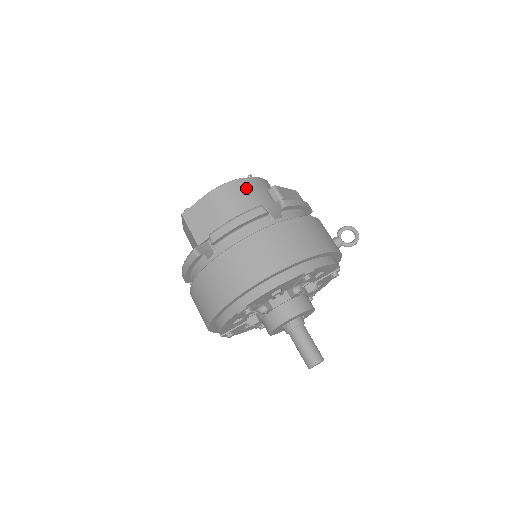
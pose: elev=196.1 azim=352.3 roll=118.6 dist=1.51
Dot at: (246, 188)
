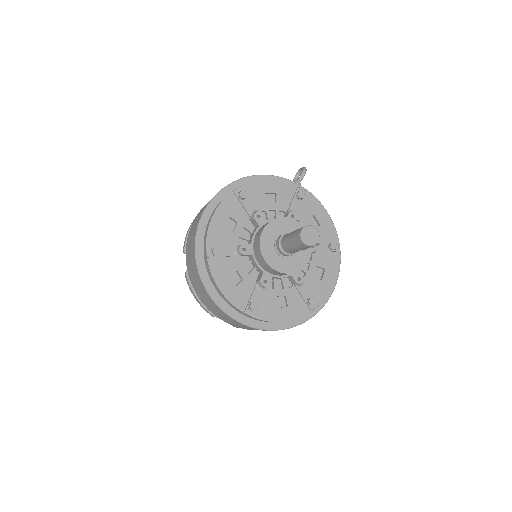
Dot at: occluded
